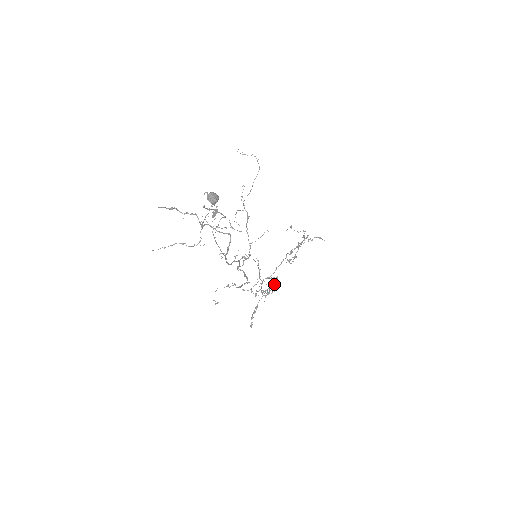
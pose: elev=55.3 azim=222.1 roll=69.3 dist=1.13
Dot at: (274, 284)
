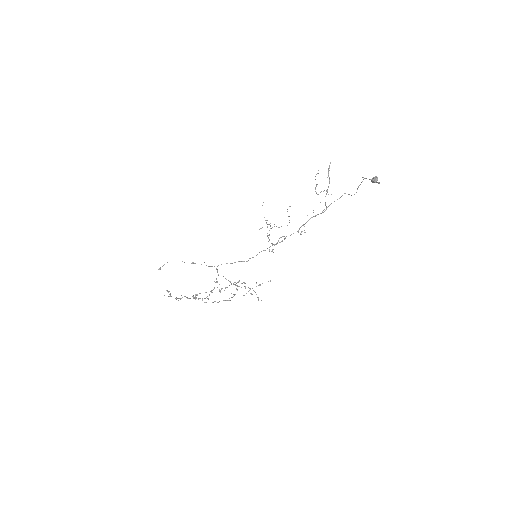
Dot at: (245, 283)
